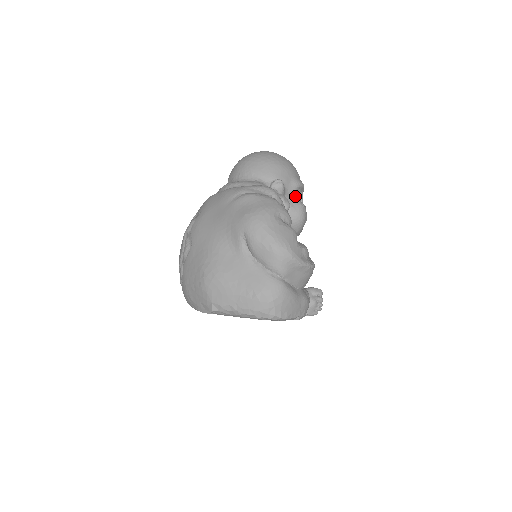
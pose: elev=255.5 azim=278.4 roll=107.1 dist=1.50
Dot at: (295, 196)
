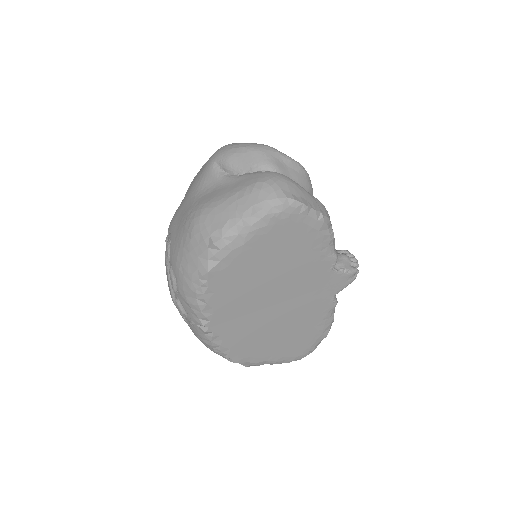
Dot at: occluded
